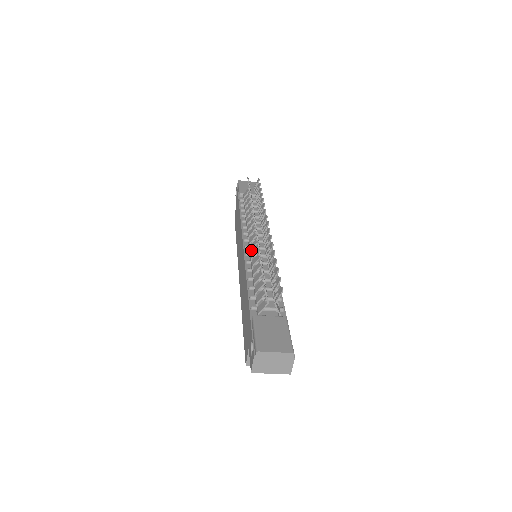
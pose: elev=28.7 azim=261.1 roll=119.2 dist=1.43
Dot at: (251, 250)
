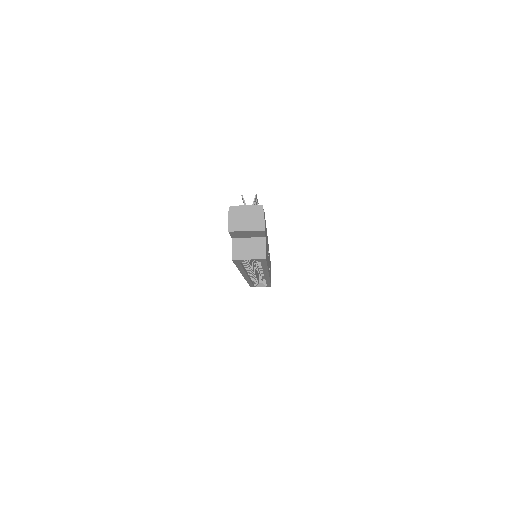
Dot at: occluded
